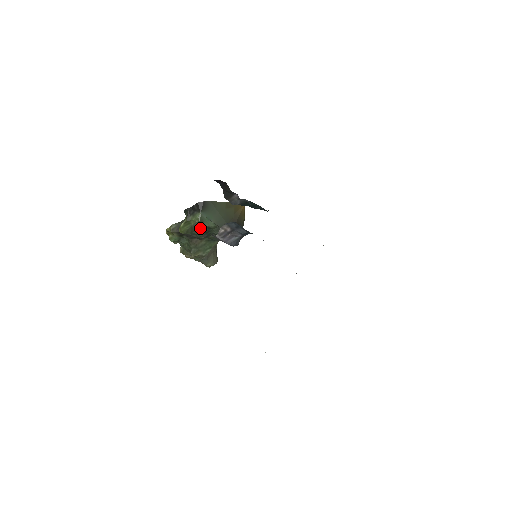
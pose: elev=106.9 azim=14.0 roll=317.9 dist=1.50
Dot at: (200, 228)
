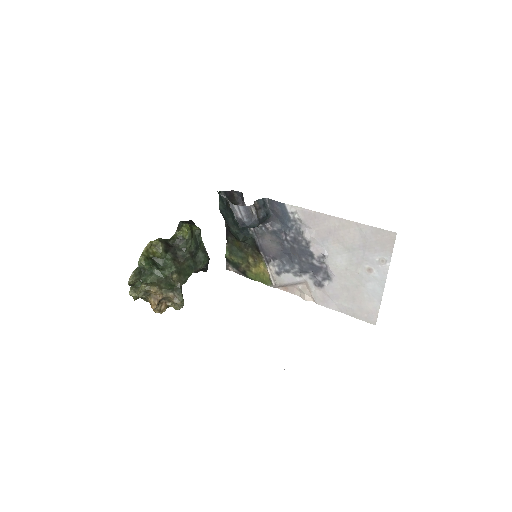
Dot at: (195, 239)
